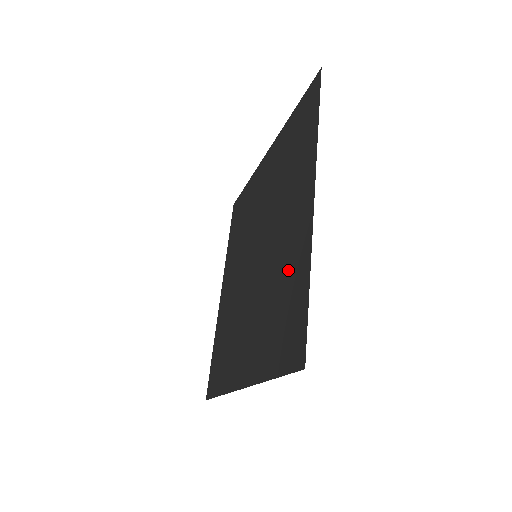
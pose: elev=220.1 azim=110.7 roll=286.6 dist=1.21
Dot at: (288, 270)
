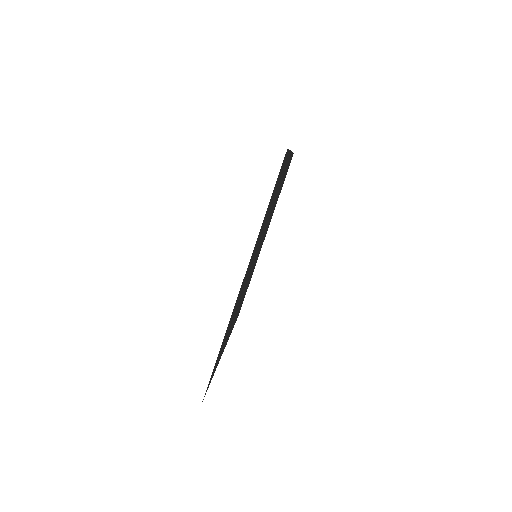
Dot at: occluded
